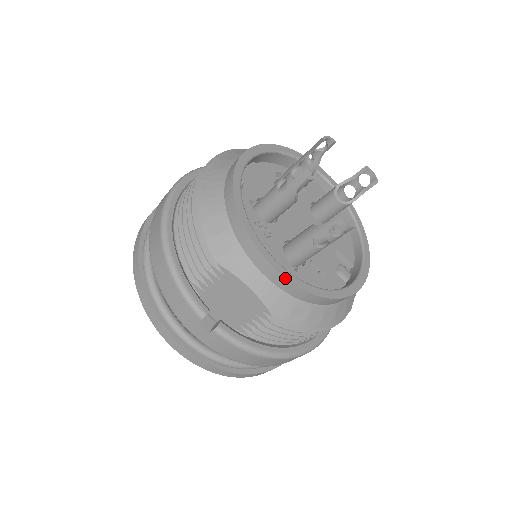
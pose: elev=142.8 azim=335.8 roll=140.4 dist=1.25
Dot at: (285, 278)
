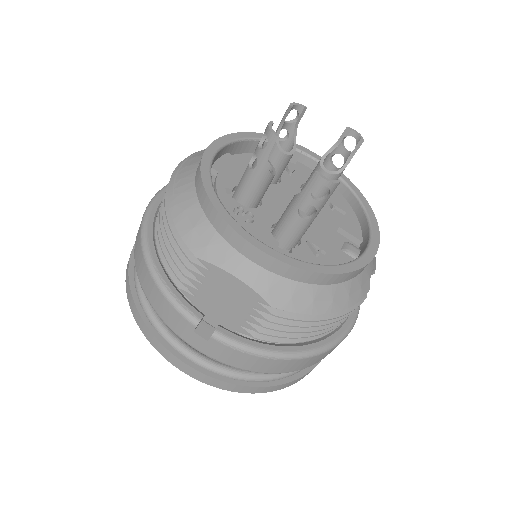
Dot at: (273, 258)
